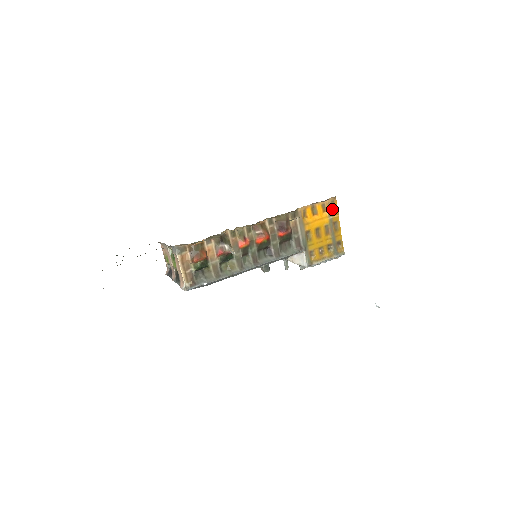
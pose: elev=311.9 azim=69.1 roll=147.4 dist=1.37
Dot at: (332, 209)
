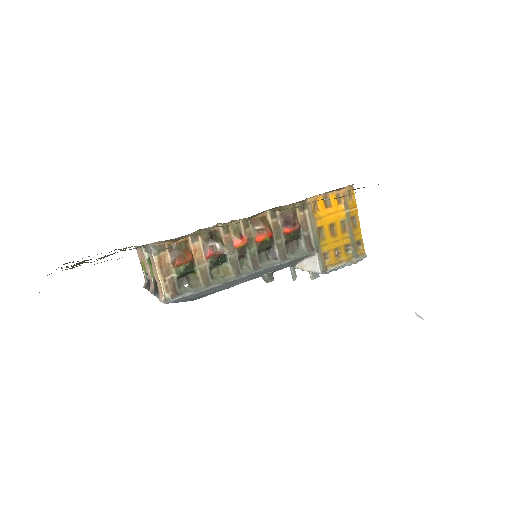
Dot at: (349, 201)
